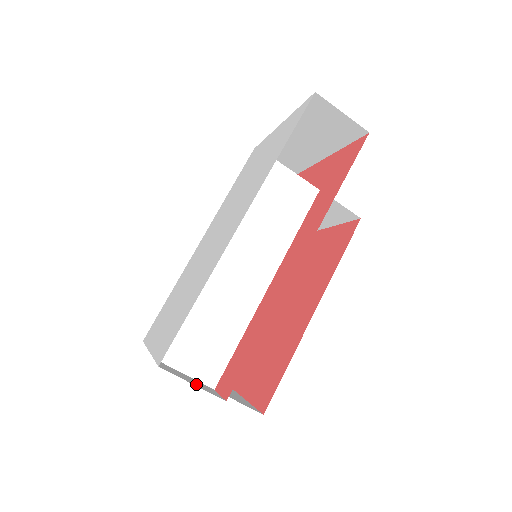
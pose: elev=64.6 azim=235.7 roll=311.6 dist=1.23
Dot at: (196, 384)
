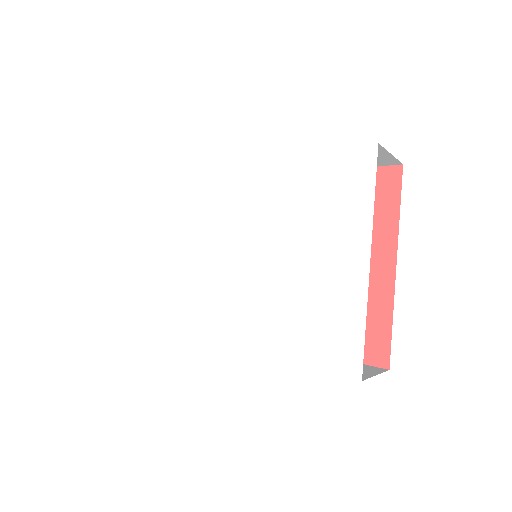
Dot at: occluded
